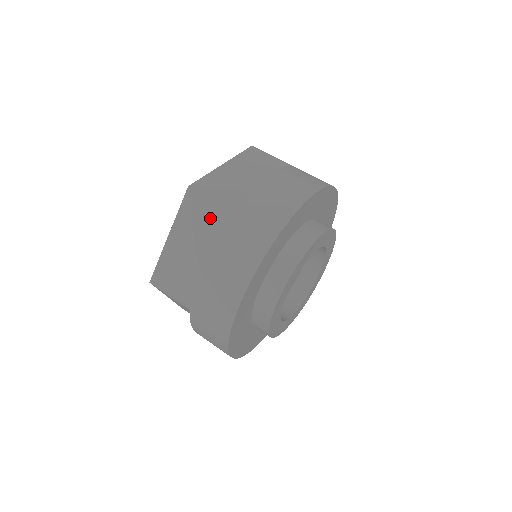
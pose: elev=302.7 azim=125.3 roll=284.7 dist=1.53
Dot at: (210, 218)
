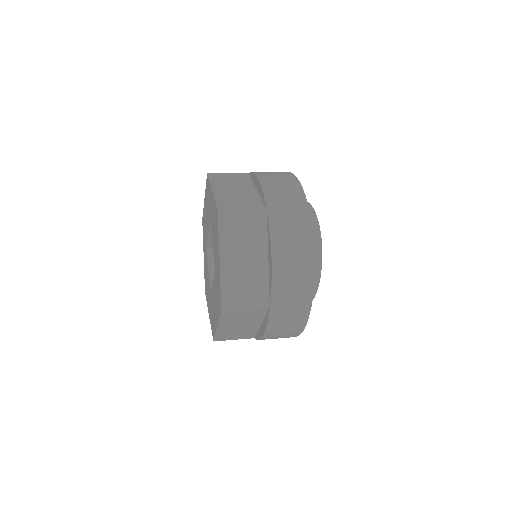
Dot at: (250, 225)
